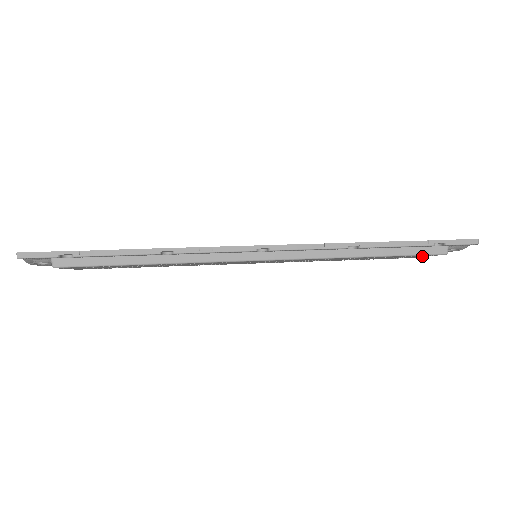
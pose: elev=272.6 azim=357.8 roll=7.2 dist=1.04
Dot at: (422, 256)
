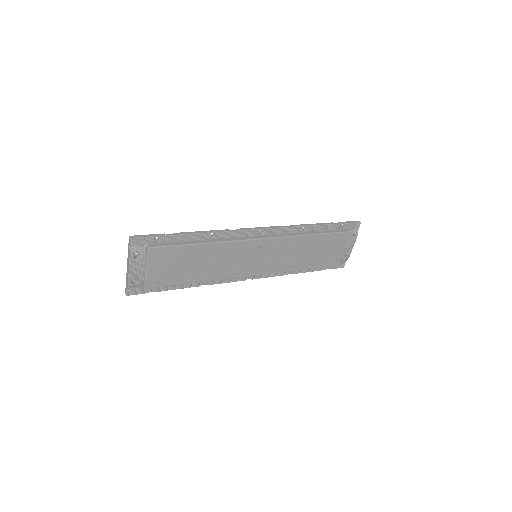
Dot at: (341, 247)
